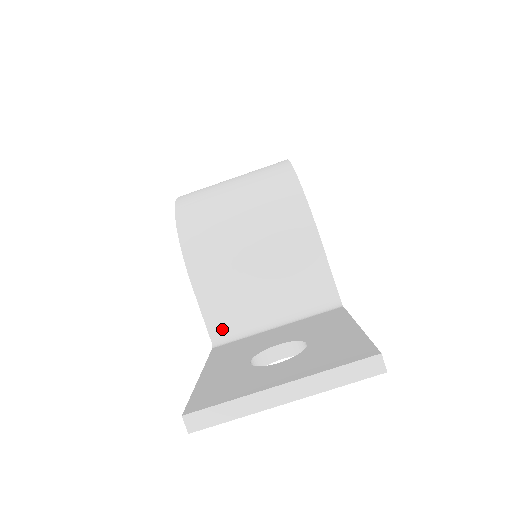
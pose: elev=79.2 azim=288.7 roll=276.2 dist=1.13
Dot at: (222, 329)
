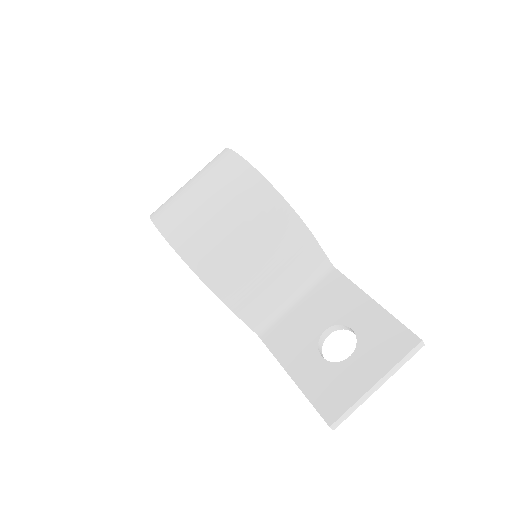
Dot at: (261, 323)
